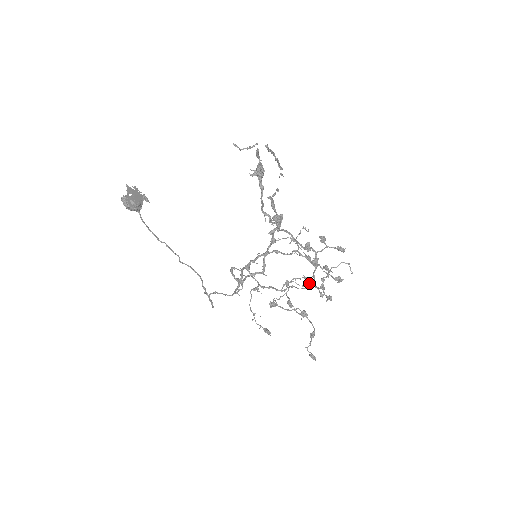
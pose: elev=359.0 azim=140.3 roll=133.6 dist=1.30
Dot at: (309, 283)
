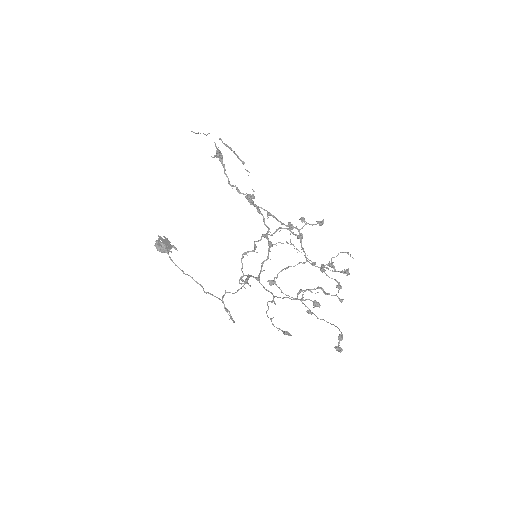
Dot at: (326, 293)
